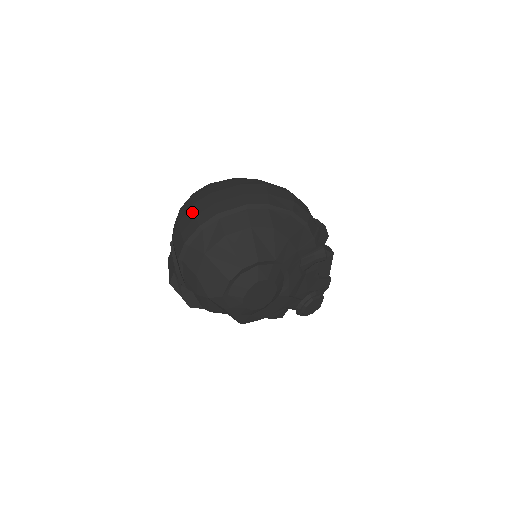
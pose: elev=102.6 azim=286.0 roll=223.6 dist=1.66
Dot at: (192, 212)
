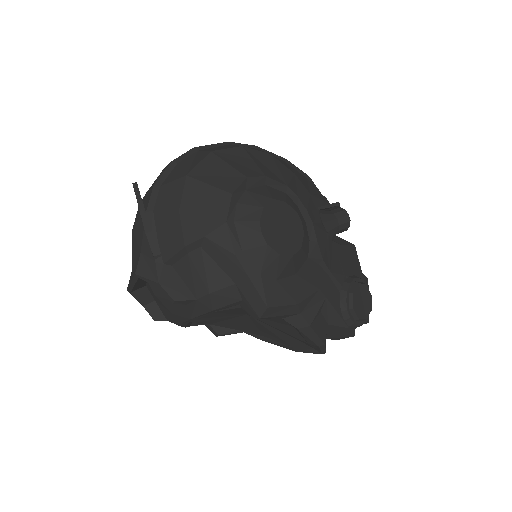
Dot at: occluded
